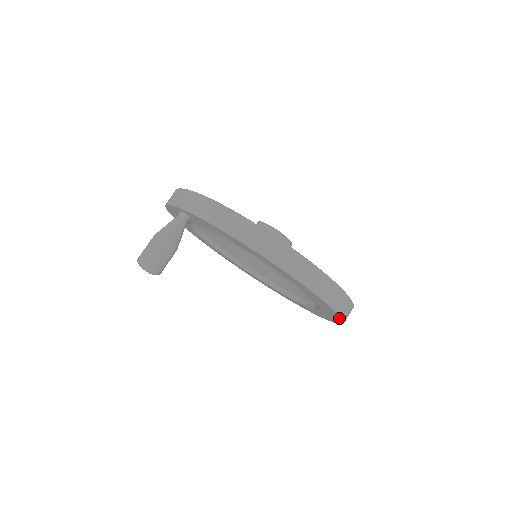
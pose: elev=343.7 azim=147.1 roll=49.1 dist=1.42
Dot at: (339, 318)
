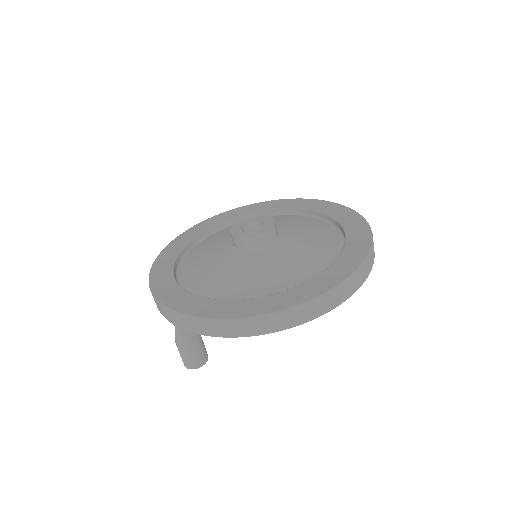
Dot at: occluded
